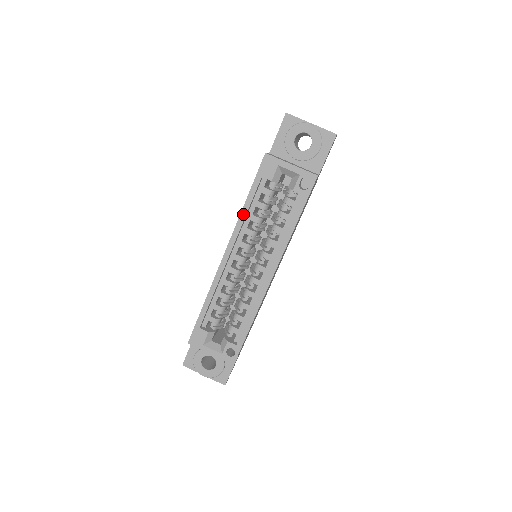
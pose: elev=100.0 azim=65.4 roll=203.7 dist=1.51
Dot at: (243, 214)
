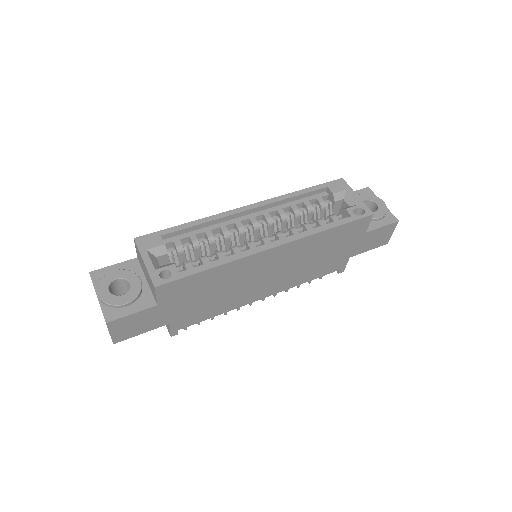
Dot at: (291, 195)
